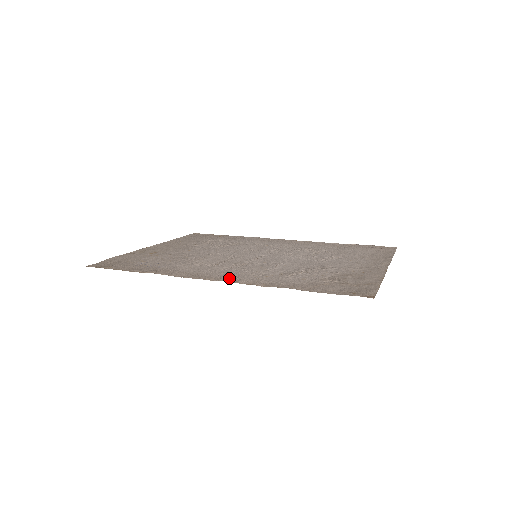
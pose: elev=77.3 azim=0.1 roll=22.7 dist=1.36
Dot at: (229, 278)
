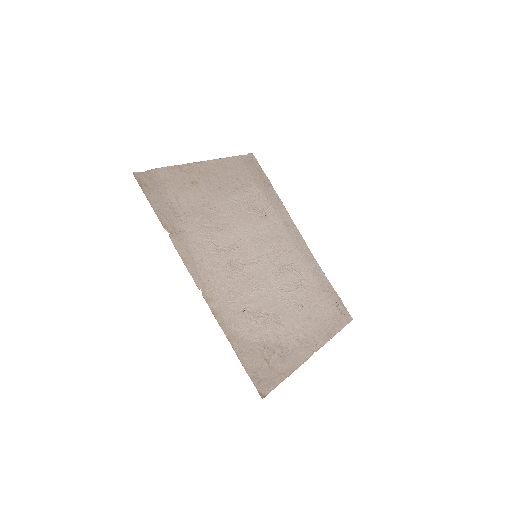
Dot at: (209, 290)
